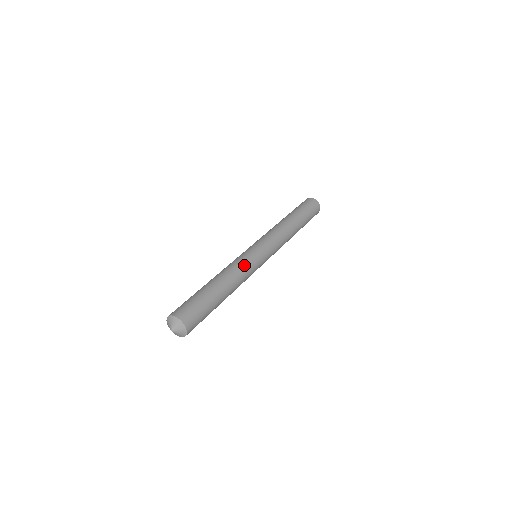
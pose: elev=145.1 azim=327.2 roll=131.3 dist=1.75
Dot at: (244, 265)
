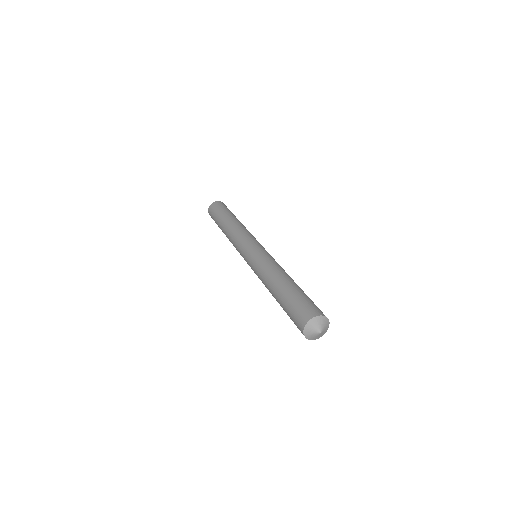
Dot at: (269, 260)
